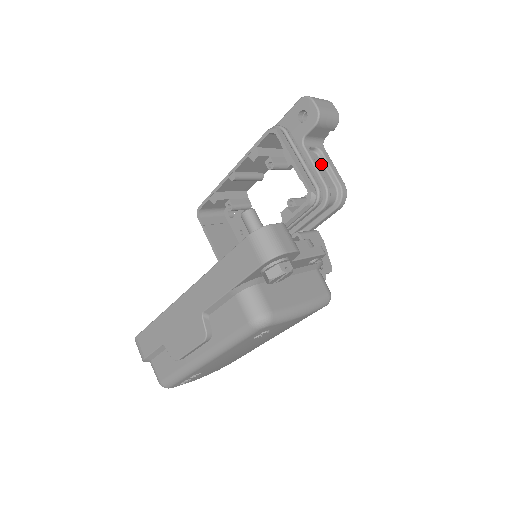
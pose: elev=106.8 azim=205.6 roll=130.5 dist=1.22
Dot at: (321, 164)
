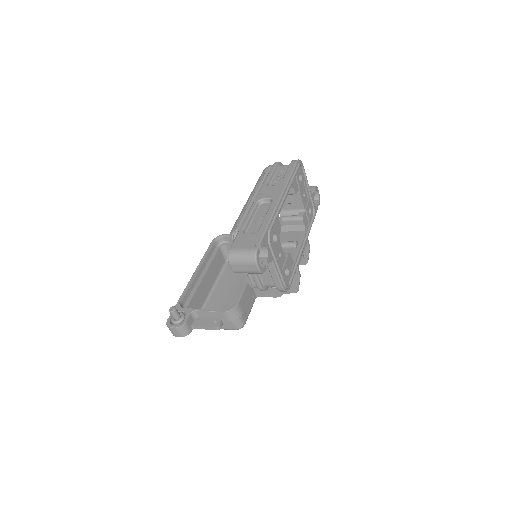
Dot at: (268, 269)
